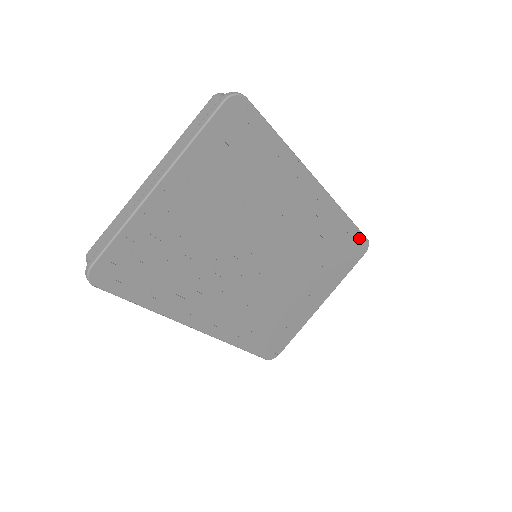
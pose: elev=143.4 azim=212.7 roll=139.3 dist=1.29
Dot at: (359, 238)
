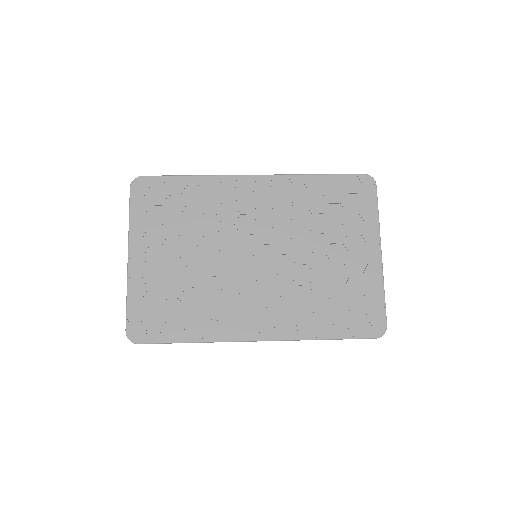
Dot at: (349, 179)
